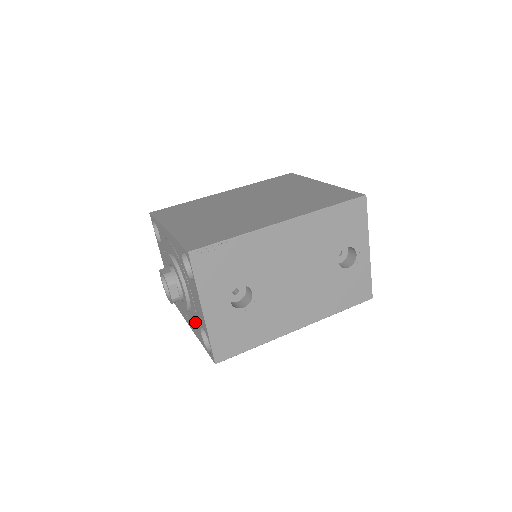
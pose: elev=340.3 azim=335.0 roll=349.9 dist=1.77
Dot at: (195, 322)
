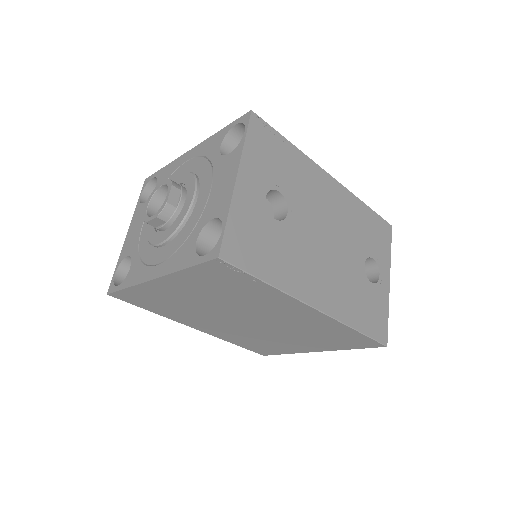
Dot at: (185, 238)
